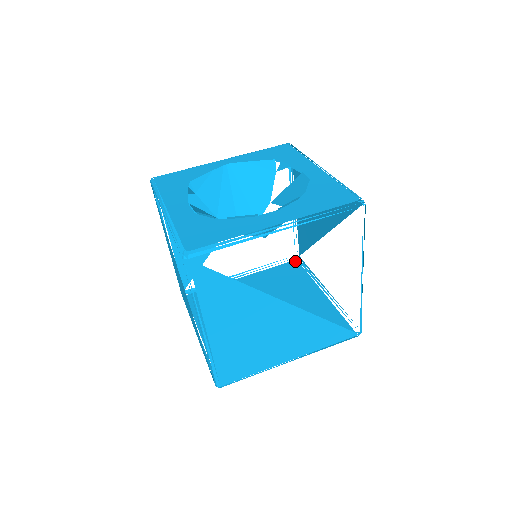
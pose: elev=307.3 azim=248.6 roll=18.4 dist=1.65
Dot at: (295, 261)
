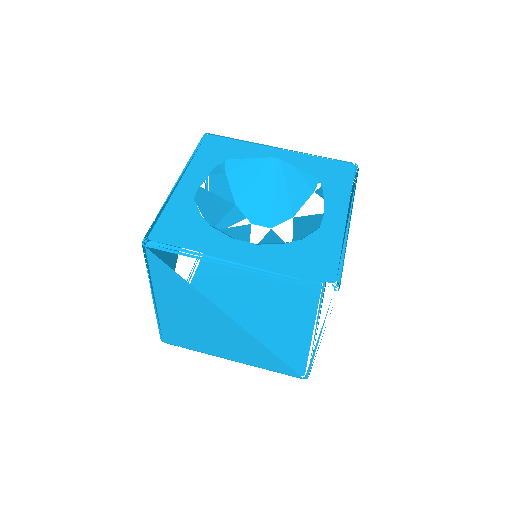
Dot at: occluded
